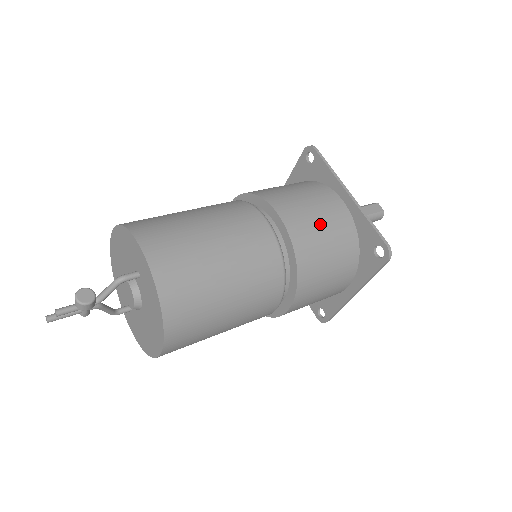
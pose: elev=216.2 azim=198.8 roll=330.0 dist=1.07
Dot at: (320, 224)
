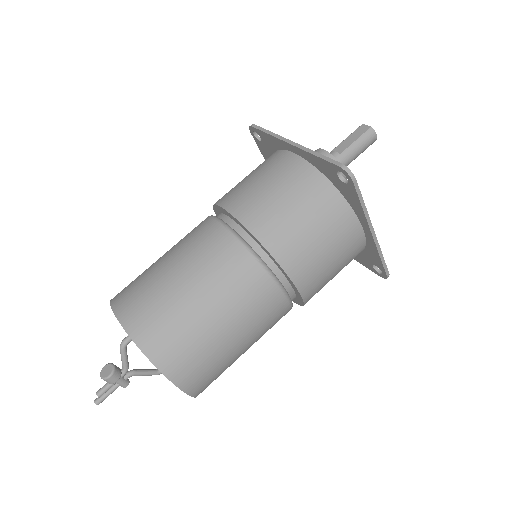
Dot at: (272, 192)
